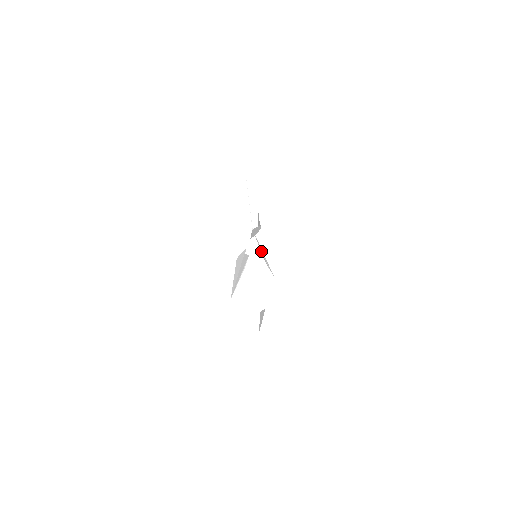
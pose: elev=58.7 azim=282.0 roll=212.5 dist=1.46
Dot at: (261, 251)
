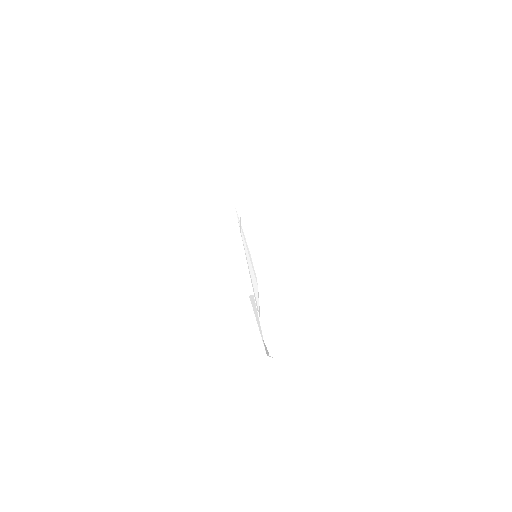
Dot at: occluded
